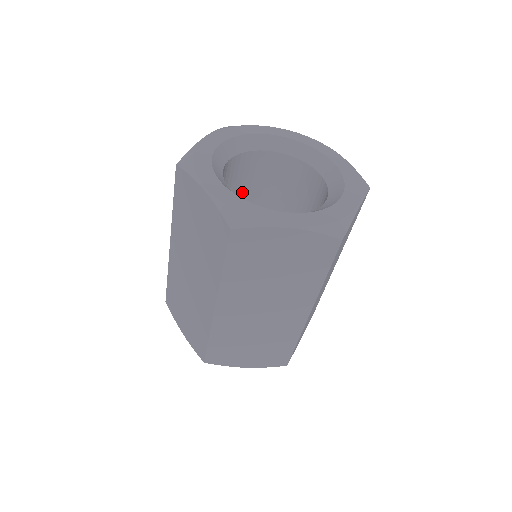
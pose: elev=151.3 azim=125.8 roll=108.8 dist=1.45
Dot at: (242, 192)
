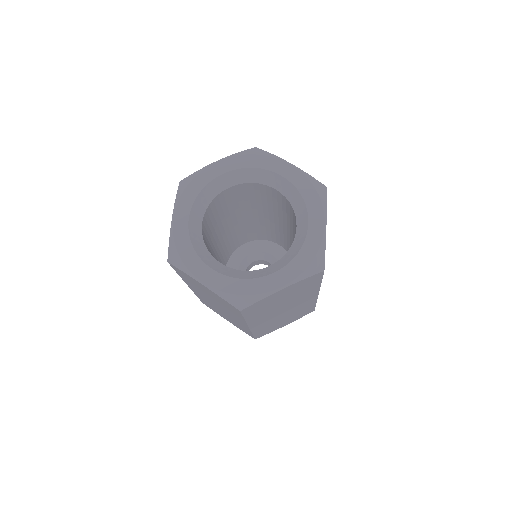
Dot at: (260, 203)
